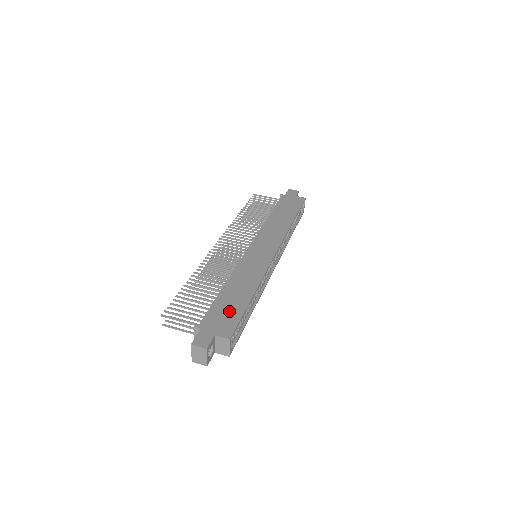
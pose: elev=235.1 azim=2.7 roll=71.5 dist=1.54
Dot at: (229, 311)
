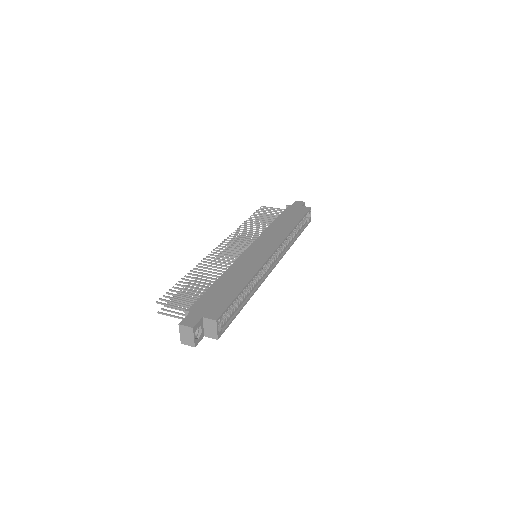
Dot at: (220, 298)
